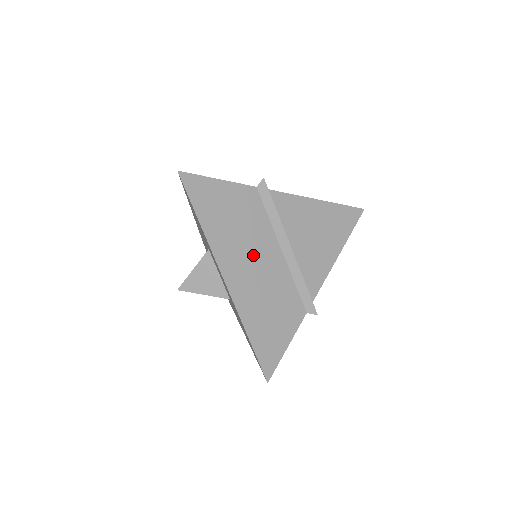
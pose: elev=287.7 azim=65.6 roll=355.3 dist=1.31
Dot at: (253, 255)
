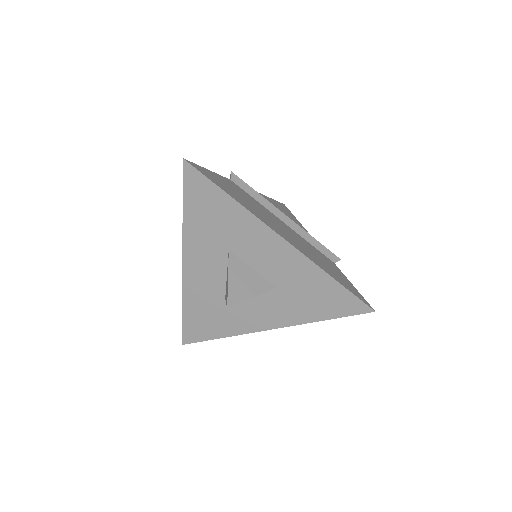
Dot at: (275, 222)
